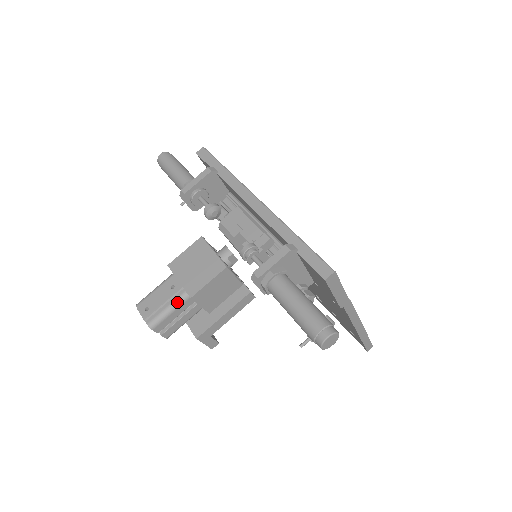
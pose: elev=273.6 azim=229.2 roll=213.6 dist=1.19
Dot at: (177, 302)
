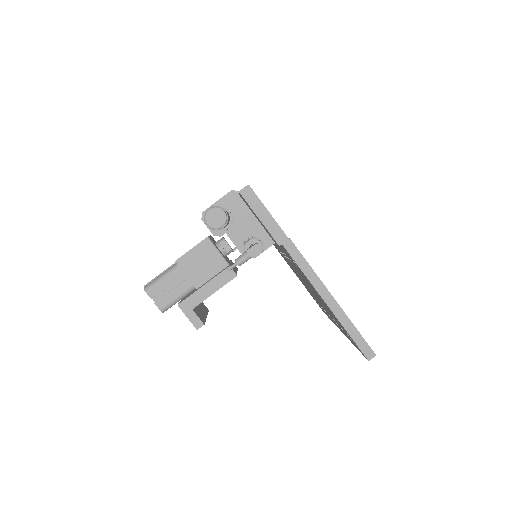
Dot at: (169, 270)
